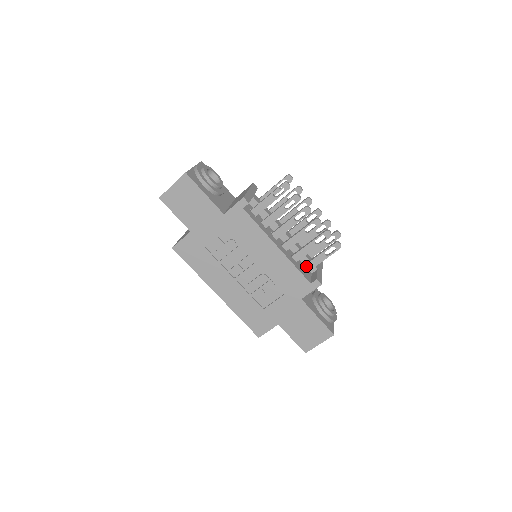
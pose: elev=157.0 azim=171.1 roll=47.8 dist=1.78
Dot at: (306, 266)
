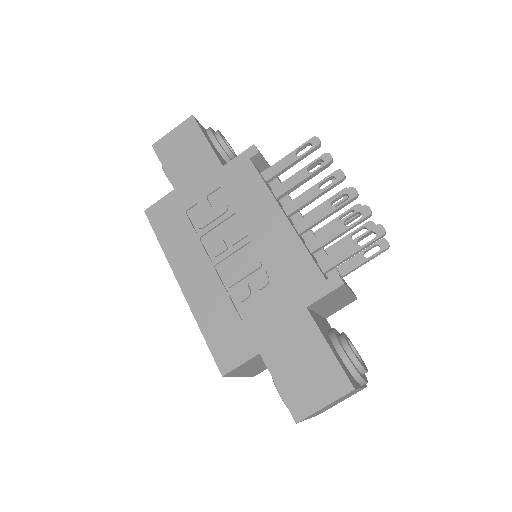
Dot at: (325, 261)
